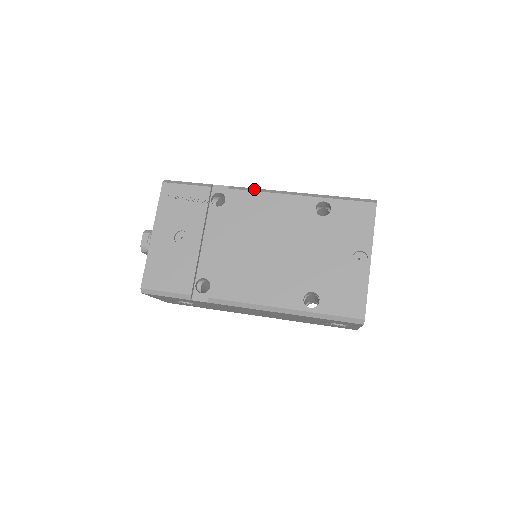
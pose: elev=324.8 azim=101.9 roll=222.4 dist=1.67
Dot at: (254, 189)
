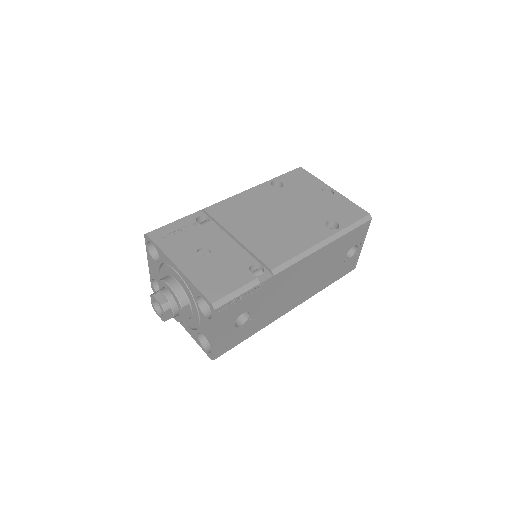
Dot at: (221, 201)
